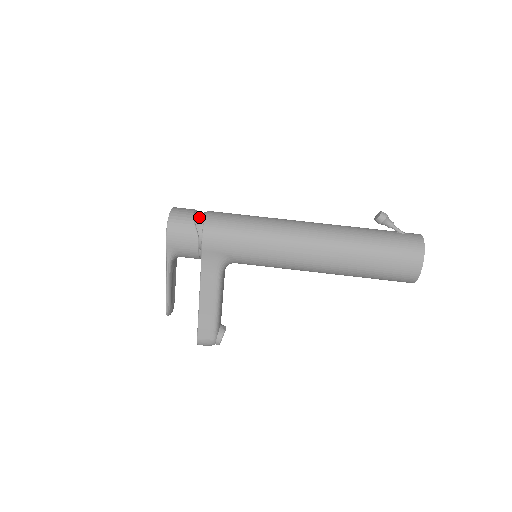
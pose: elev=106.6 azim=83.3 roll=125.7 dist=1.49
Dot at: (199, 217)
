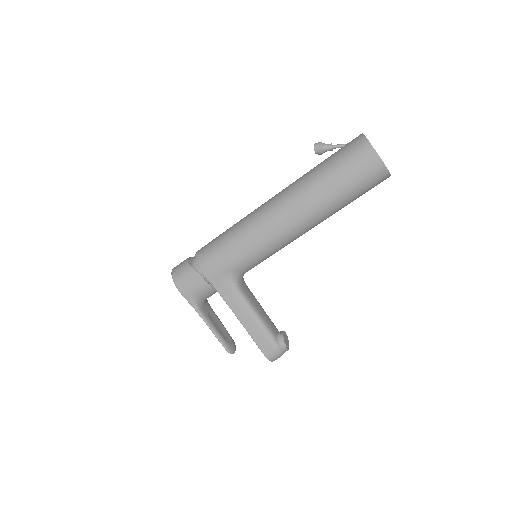
Dot at: (192, 259)
